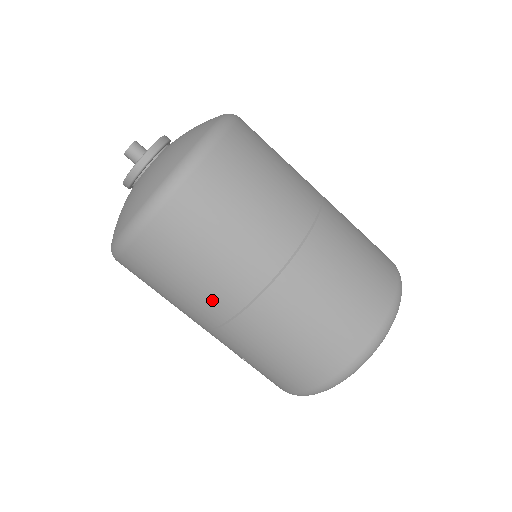
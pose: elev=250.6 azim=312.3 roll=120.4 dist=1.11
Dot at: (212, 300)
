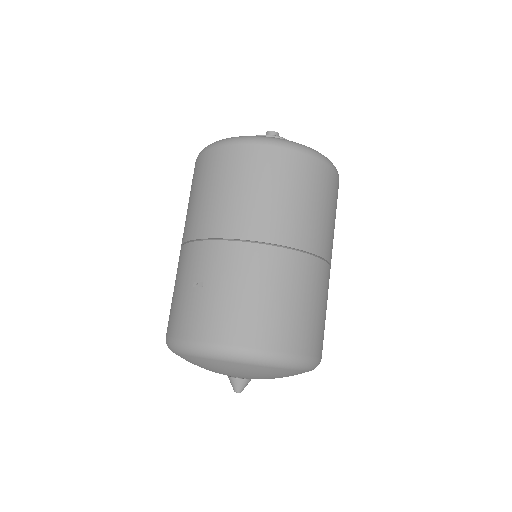
Dot at: (261, 219)
